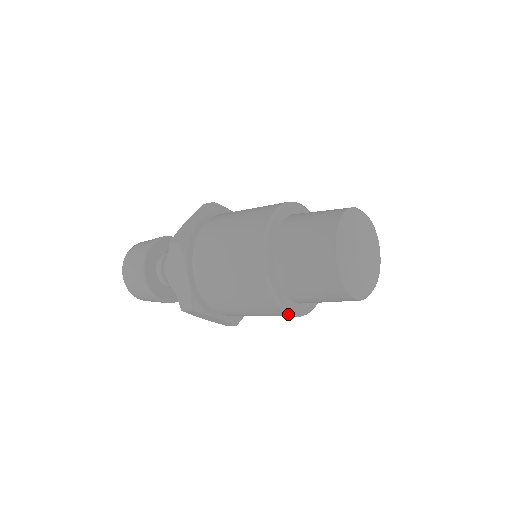
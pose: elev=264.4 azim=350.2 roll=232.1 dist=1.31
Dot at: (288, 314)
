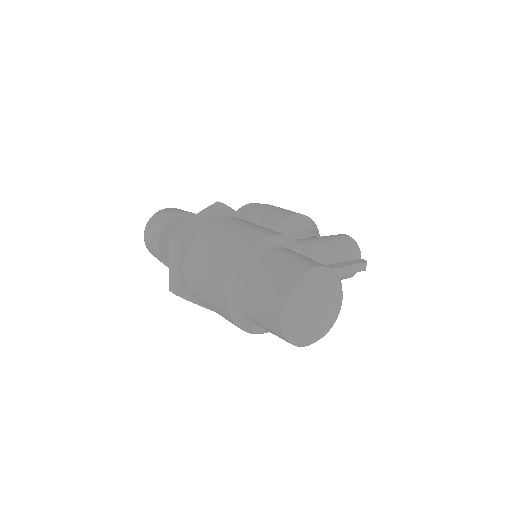
Dot at: (245, 331)
